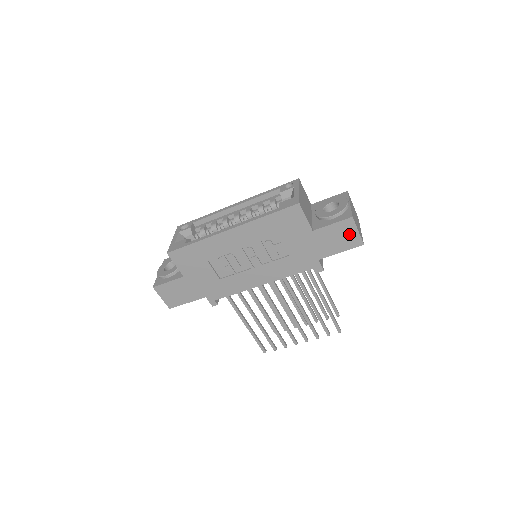
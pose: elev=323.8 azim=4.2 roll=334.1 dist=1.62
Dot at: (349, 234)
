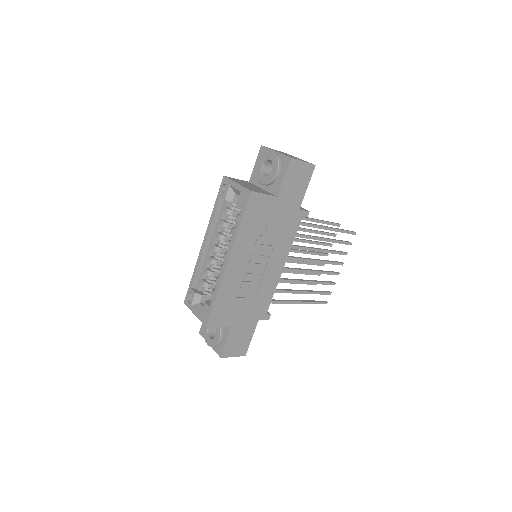
Dot at: (300, 170)
